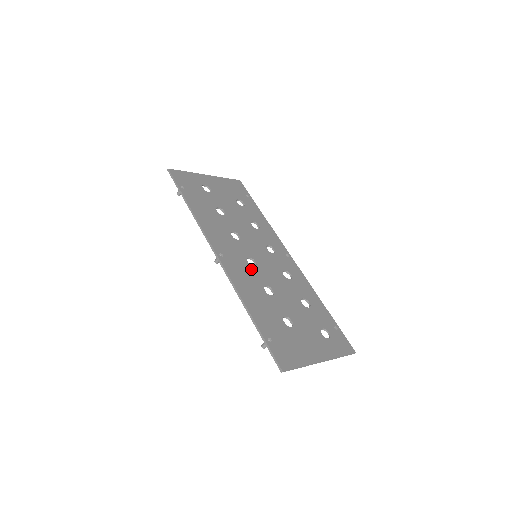
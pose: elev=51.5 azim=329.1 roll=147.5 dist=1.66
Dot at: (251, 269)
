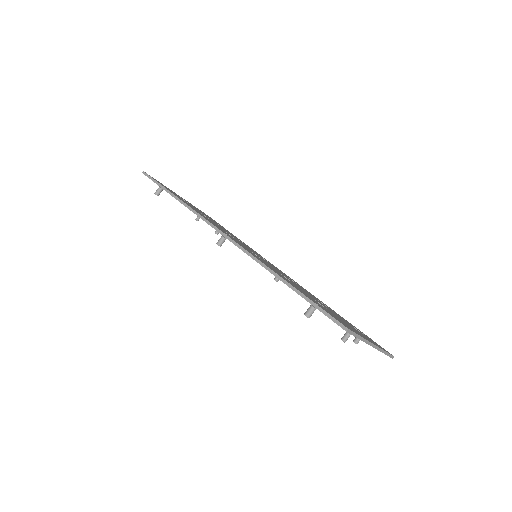
Dot at: occluded
